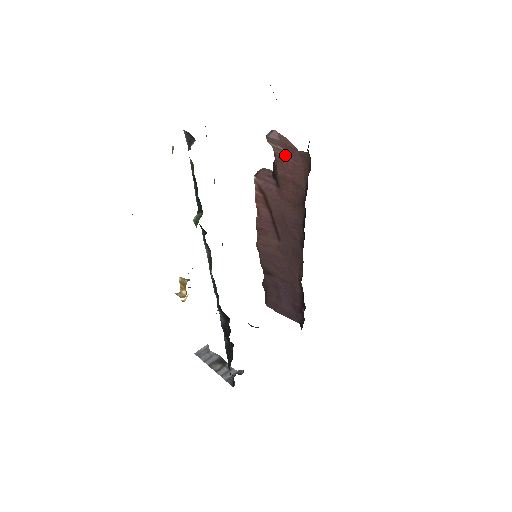
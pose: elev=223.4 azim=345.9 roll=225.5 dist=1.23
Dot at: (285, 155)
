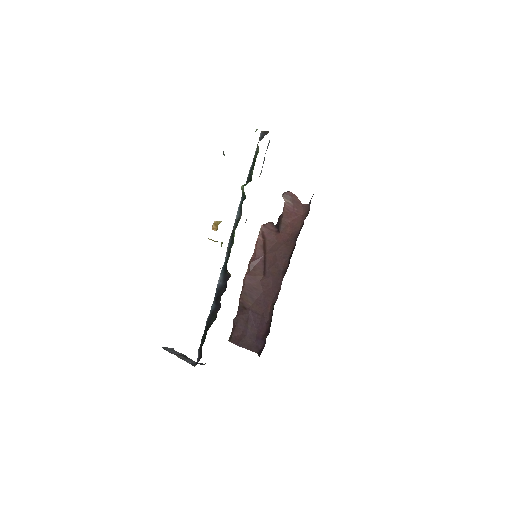
Dot at: (292, 207)
